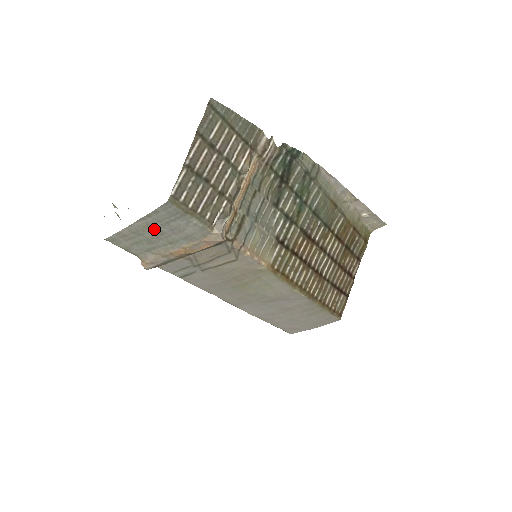
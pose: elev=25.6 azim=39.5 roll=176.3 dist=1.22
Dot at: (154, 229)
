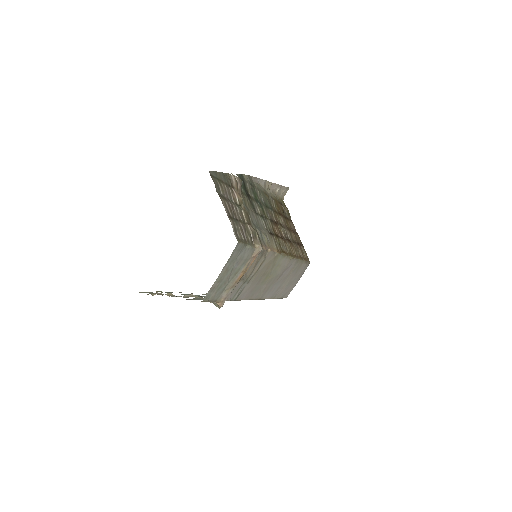
Dot at: (229, 270)
